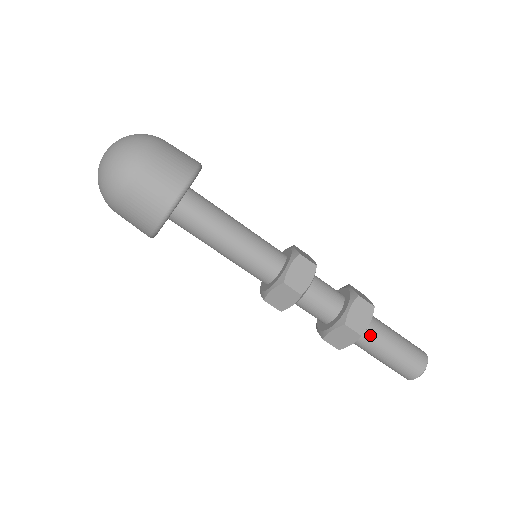
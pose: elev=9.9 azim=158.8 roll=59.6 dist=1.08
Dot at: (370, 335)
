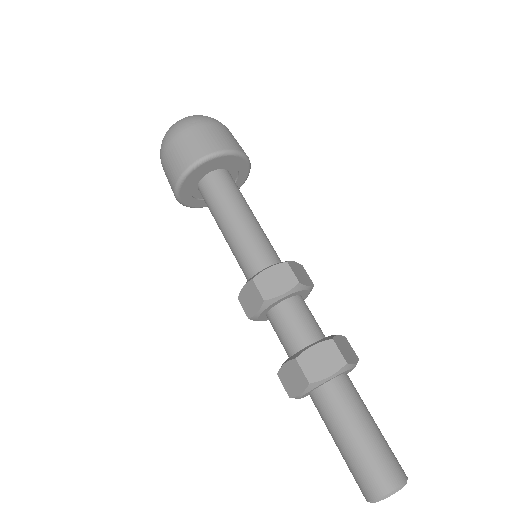
Dot at: (330, 398)
